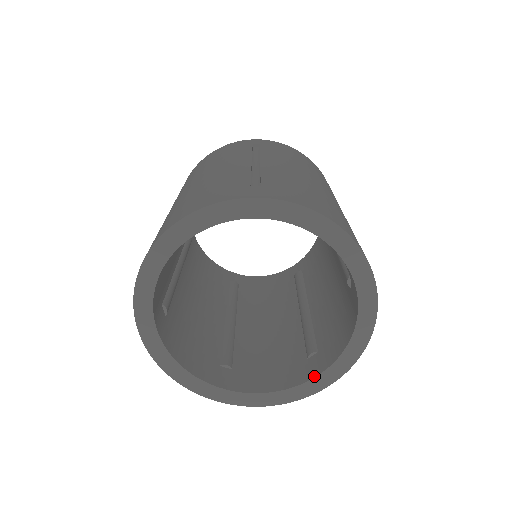
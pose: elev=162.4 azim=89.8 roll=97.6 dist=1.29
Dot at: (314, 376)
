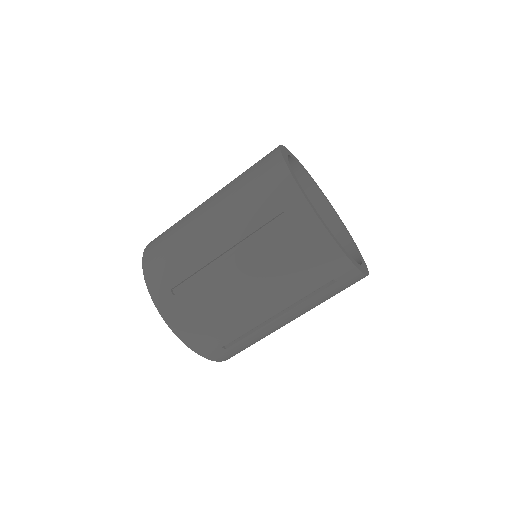
Dot at: occluded
